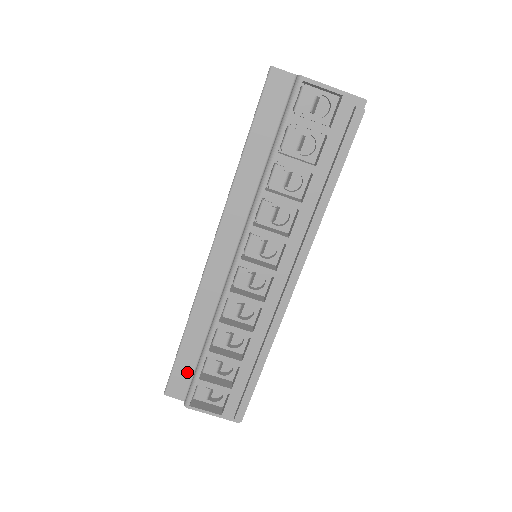
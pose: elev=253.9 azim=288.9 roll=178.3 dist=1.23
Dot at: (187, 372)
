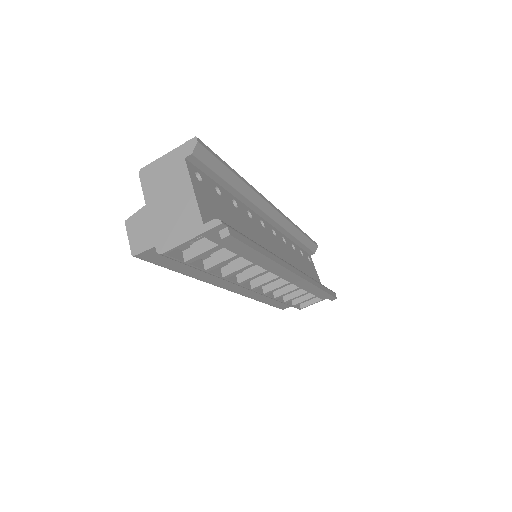
Dot at: (283, 303)
